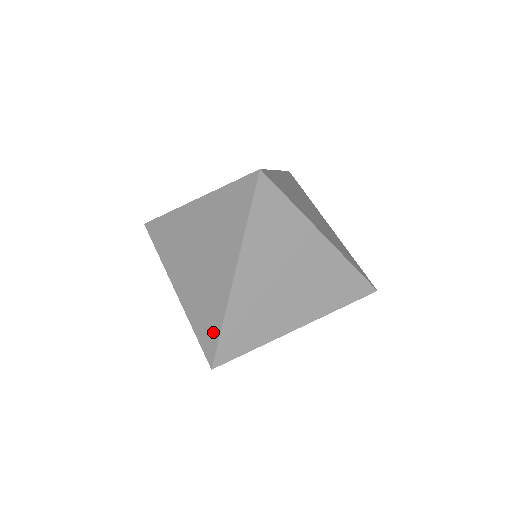
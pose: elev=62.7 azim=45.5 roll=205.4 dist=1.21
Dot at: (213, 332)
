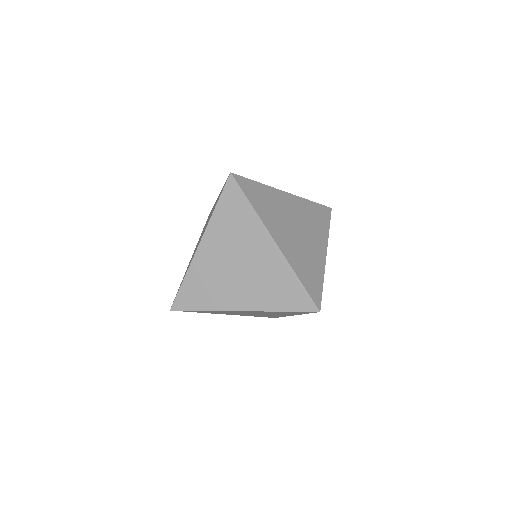
Dot at: occluded
